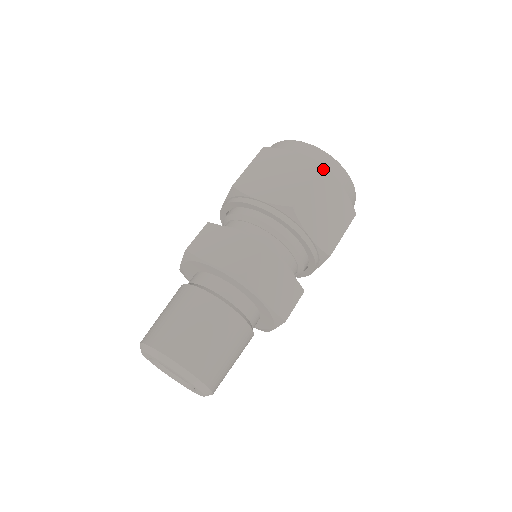
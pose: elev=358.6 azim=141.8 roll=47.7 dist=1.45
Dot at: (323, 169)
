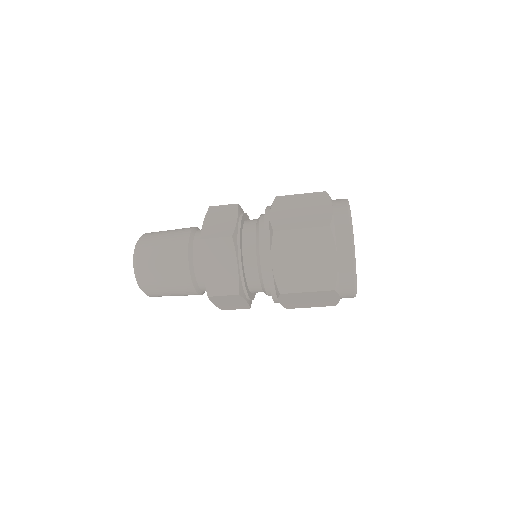
Dot at: (324, 193)
